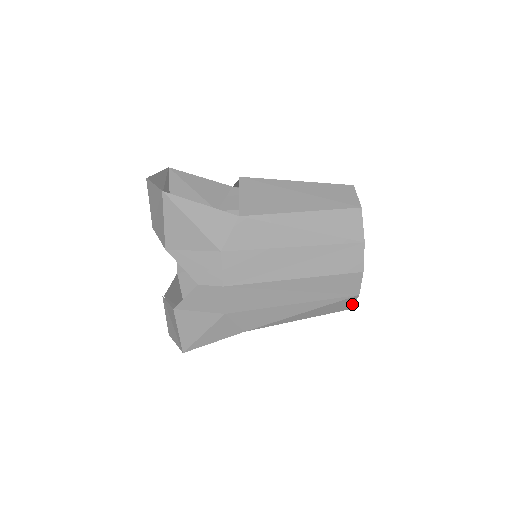
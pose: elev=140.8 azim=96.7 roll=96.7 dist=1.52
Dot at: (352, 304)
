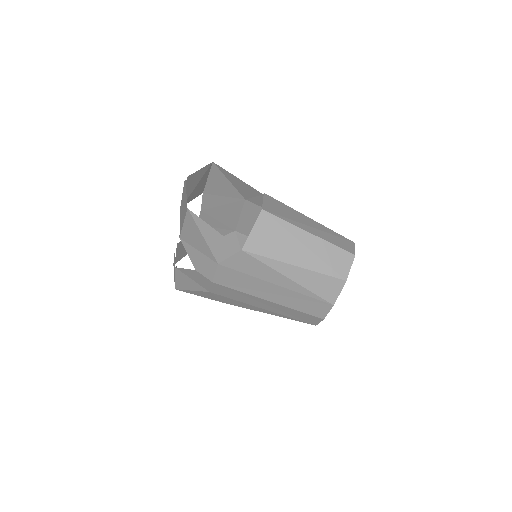
Dot at: occluded
